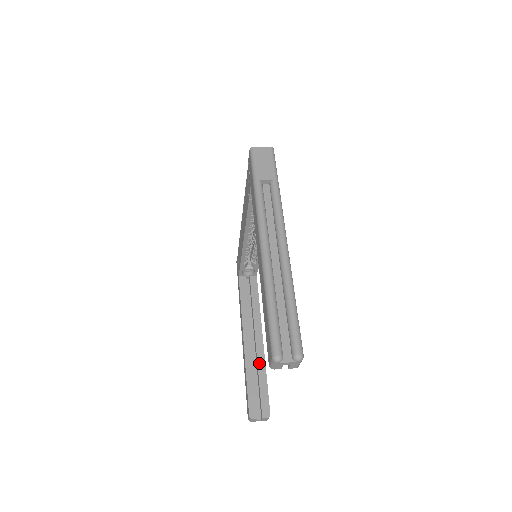
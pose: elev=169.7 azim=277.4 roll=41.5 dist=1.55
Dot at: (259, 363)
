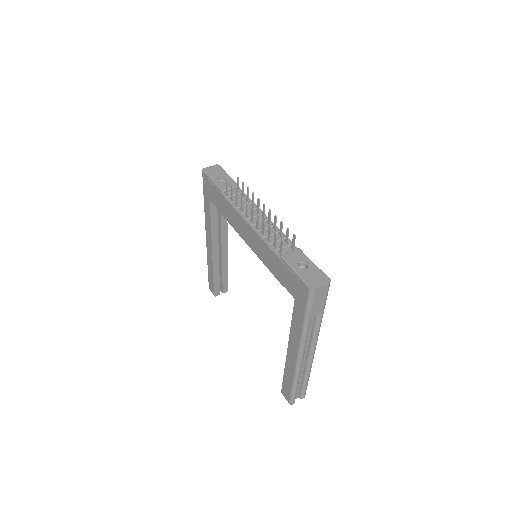
Dot at: (223, 264)
